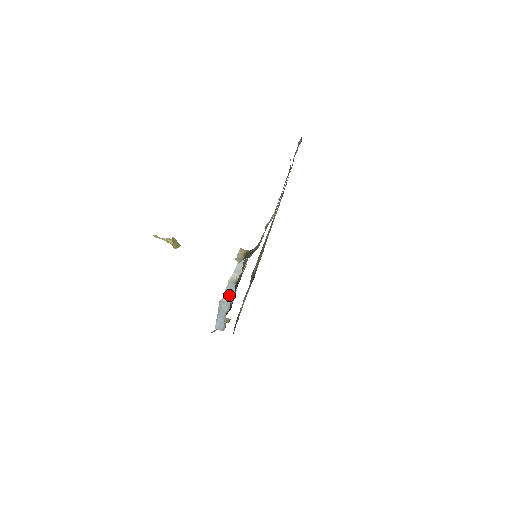
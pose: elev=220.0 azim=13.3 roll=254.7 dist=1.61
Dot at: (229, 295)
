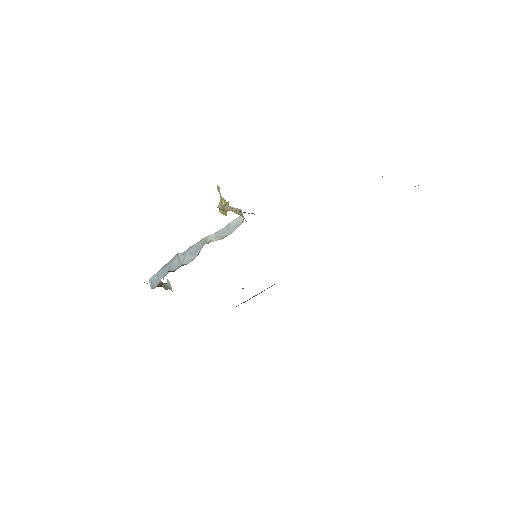
Dot at: (189, 255)
